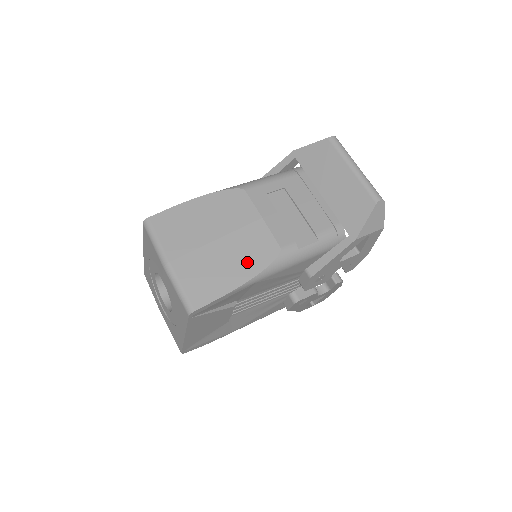
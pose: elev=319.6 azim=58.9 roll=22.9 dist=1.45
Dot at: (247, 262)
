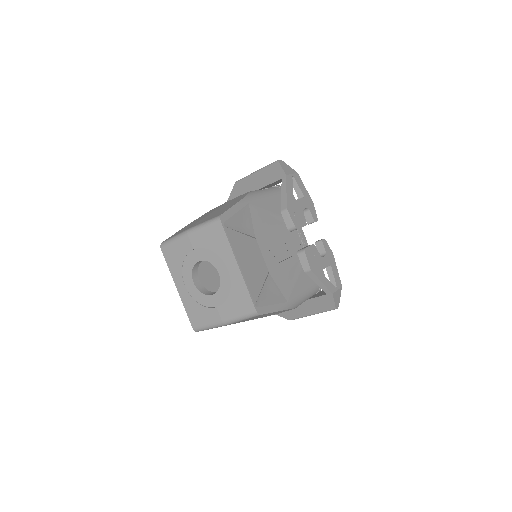
Dot at: (235, 201)
